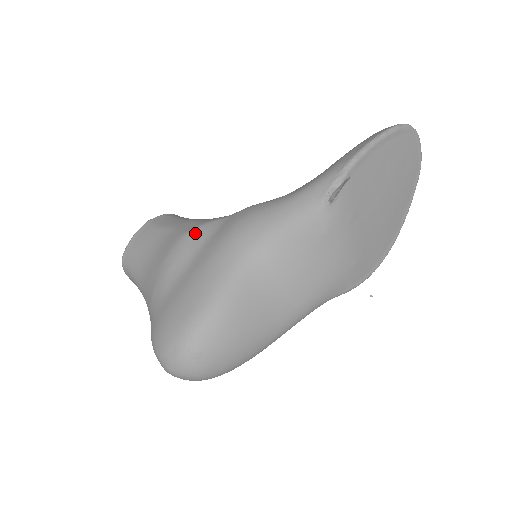
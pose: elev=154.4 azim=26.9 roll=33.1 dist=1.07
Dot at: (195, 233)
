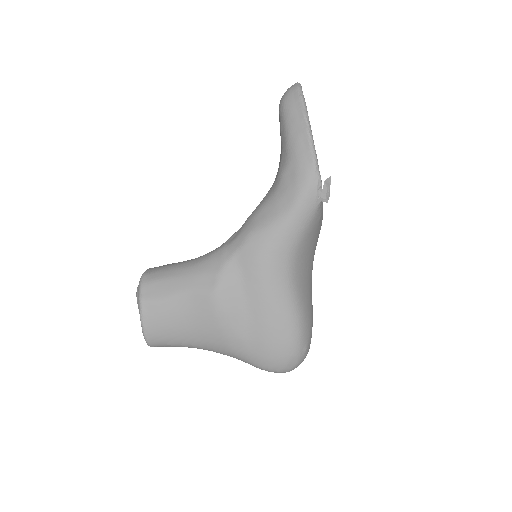
Dot at: (224, 286)
